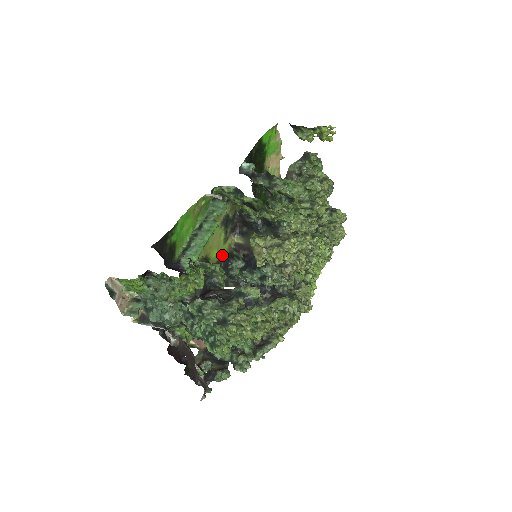
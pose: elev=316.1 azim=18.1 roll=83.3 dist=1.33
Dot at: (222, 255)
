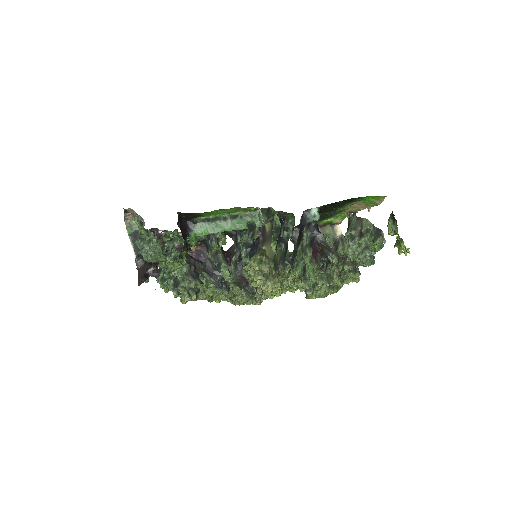
Dot at: occluded
